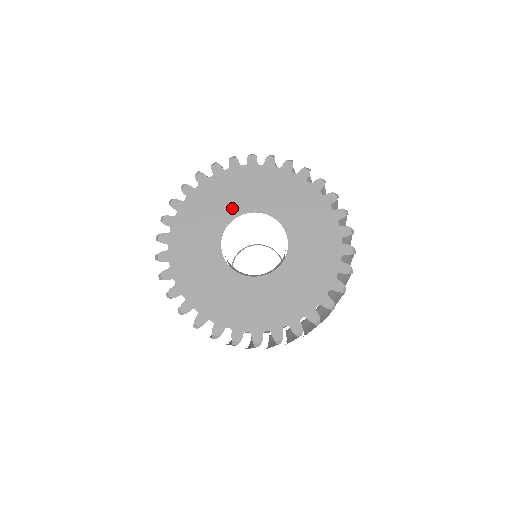
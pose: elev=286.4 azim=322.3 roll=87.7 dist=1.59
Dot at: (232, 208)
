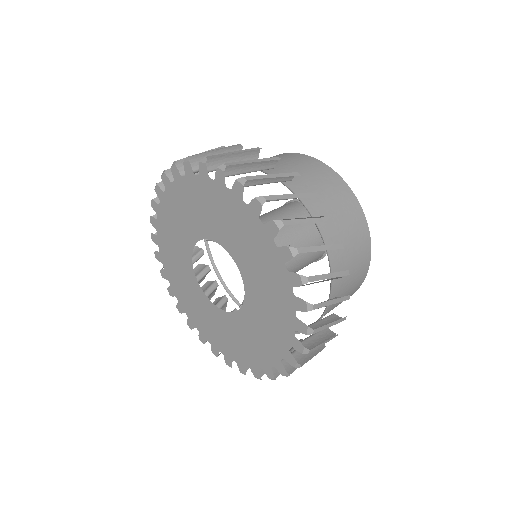
Dot at: (195, 228)
